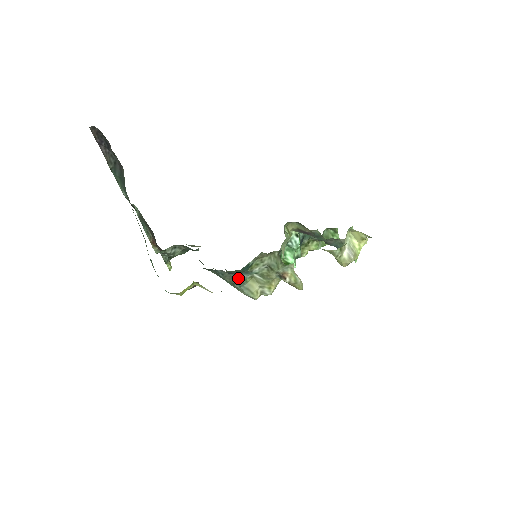
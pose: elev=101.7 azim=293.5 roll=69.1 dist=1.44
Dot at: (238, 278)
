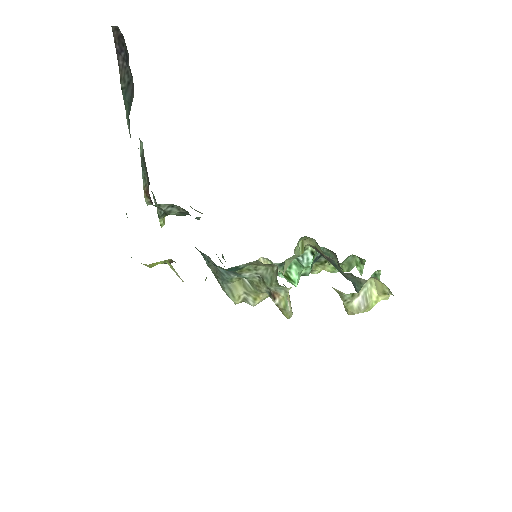
Dot at: (223, 273)
